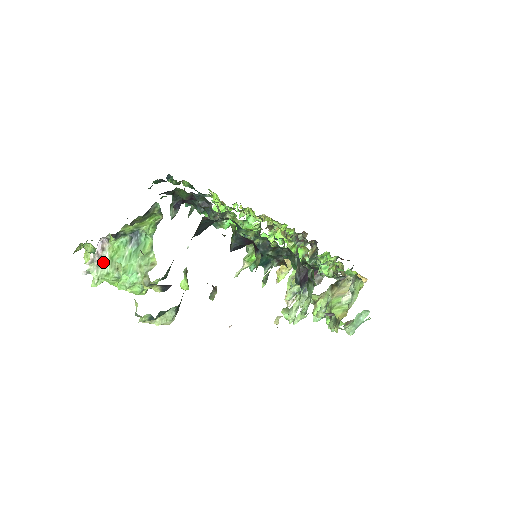
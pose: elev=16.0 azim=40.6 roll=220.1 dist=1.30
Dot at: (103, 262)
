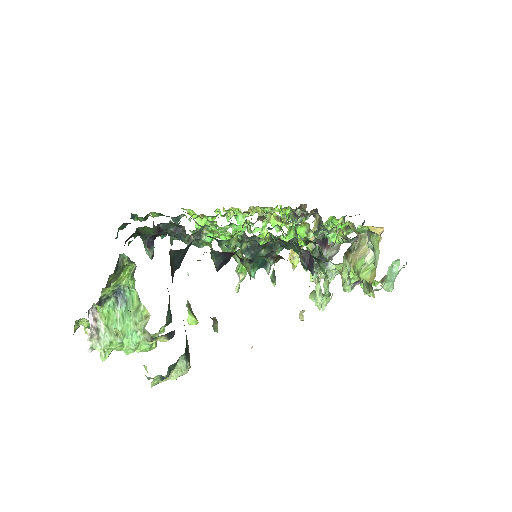
Dot at: (101, 333)
